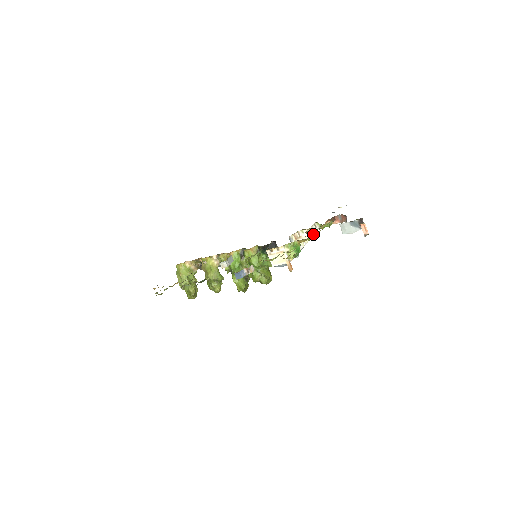
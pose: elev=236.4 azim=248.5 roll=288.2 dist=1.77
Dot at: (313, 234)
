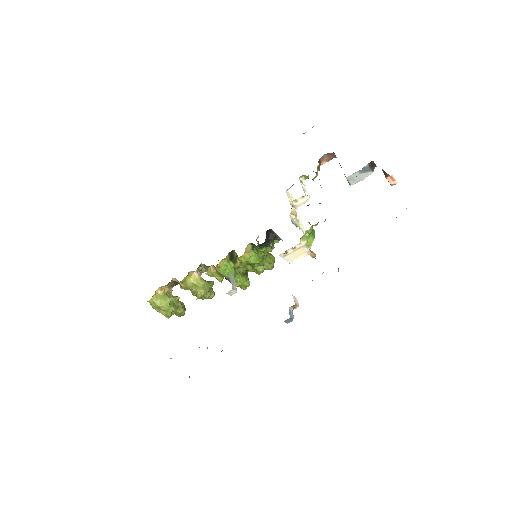
Dot at: (309, 197)
